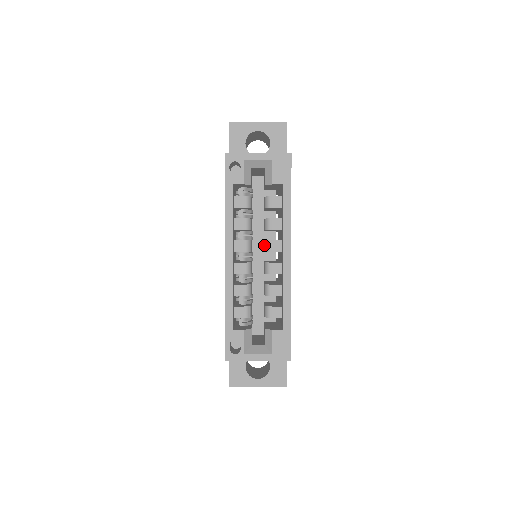
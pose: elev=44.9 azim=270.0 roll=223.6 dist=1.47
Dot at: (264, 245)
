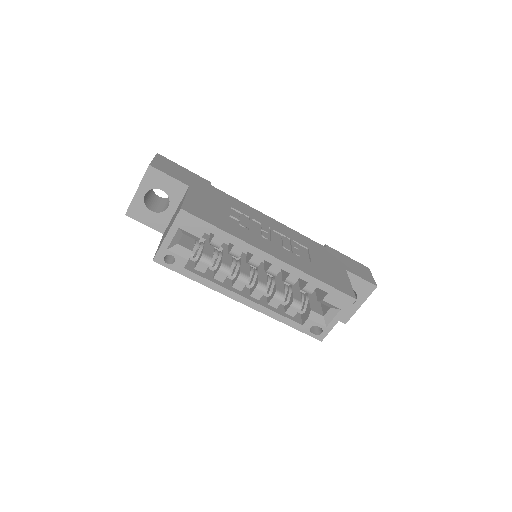
Dot at: (250, 264)
